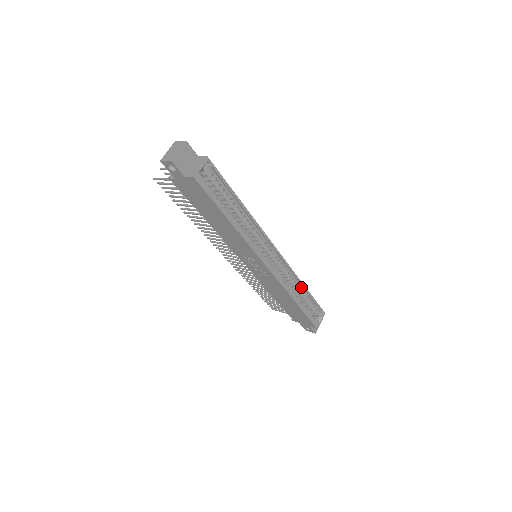
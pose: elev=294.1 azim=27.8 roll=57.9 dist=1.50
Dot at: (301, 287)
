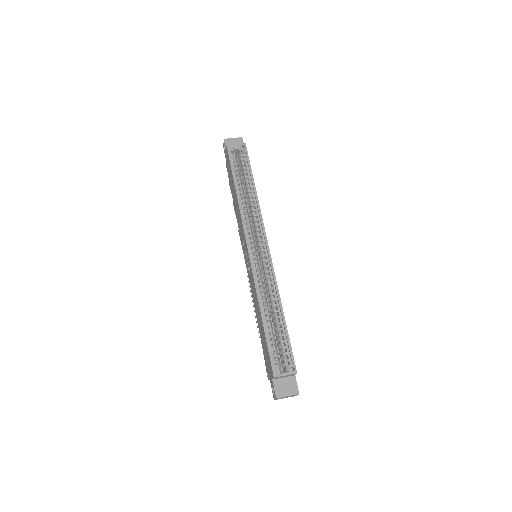
Dot at: (279, 308)
